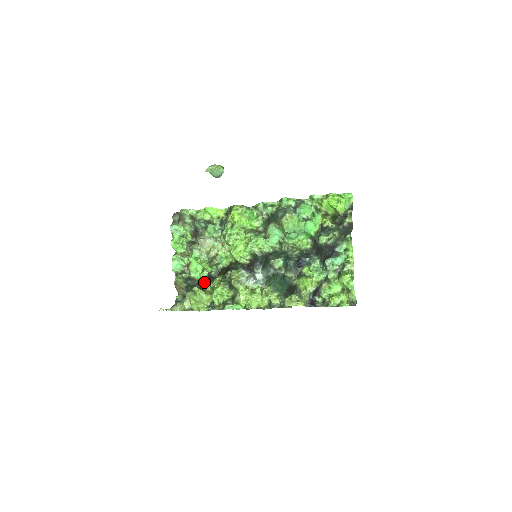
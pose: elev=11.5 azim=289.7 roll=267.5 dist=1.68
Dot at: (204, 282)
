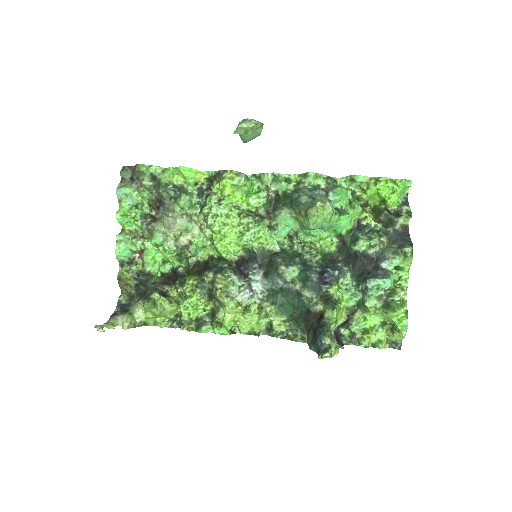
Dot at: (165, 280)
